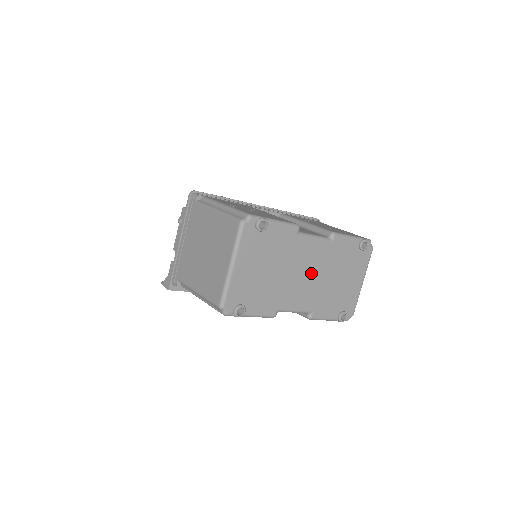
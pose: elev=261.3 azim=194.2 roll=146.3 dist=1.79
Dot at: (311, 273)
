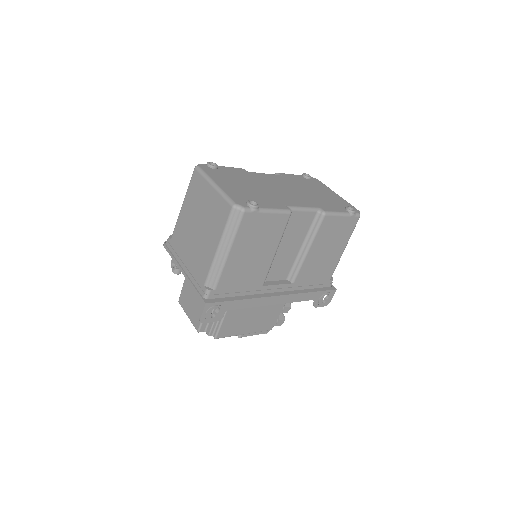
Dot at: (286, 189)
